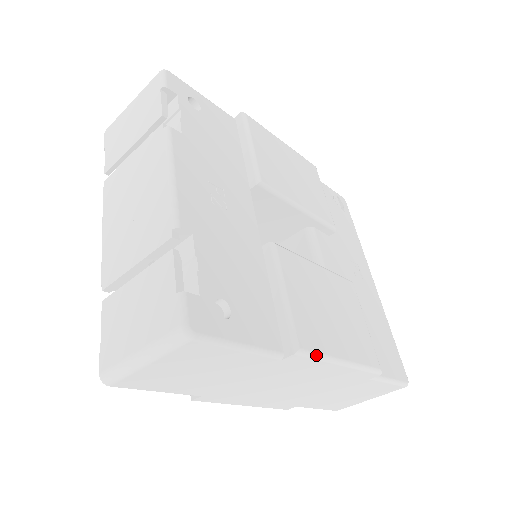
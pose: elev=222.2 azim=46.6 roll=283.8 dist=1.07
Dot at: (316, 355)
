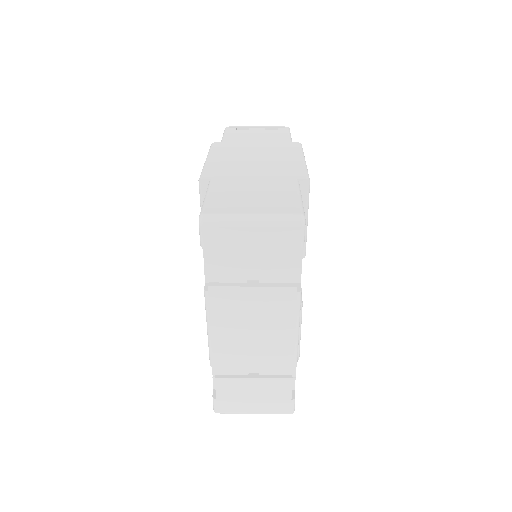
Dot at: occluded
